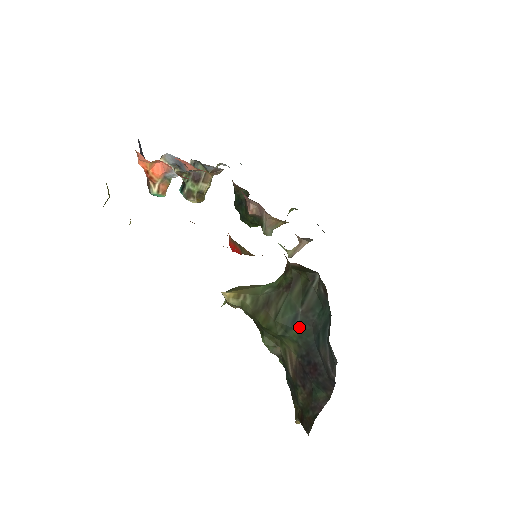
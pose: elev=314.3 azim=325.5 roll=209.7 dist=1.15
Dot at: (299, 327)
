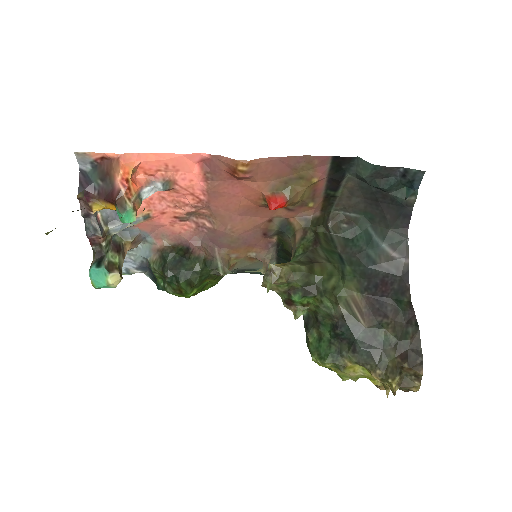
Dot at: (348, 263)
